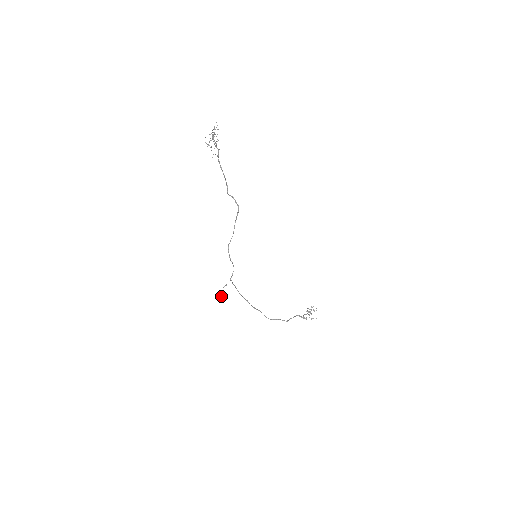
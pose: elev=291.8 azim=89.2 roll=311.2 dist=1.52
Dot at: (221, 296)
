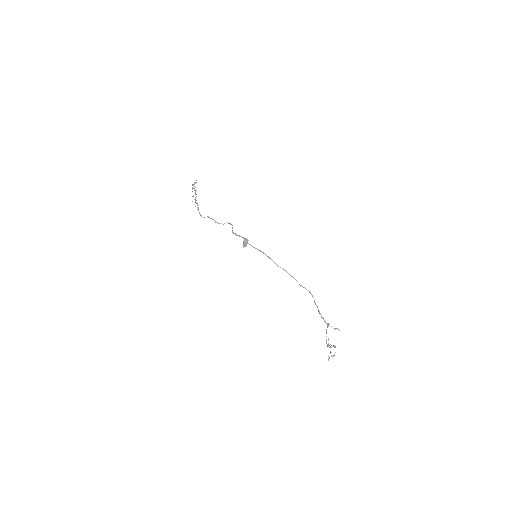
Dot at: (247, 239)
